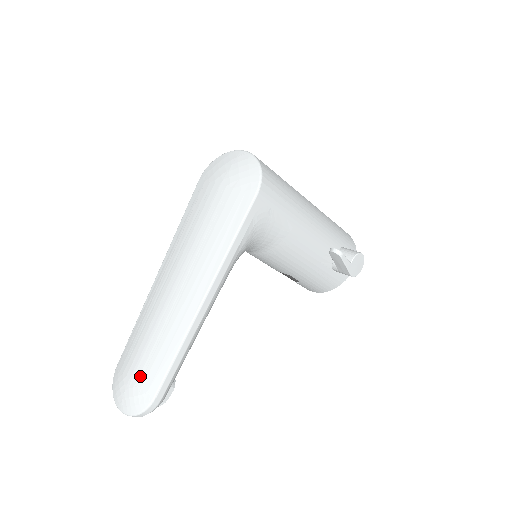
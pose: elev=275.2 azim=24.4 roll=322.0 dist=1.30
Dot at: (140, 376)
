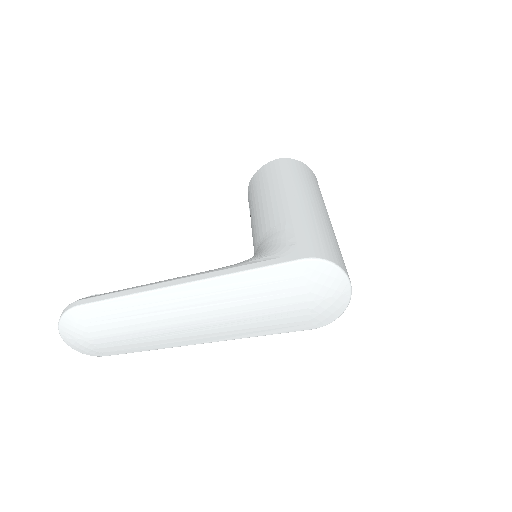
Dot at: (104, 344)
